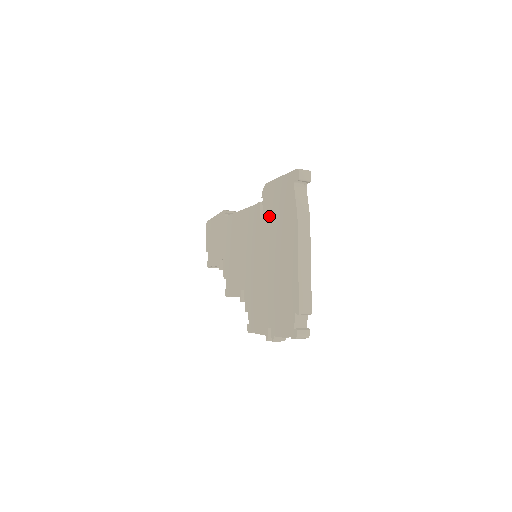
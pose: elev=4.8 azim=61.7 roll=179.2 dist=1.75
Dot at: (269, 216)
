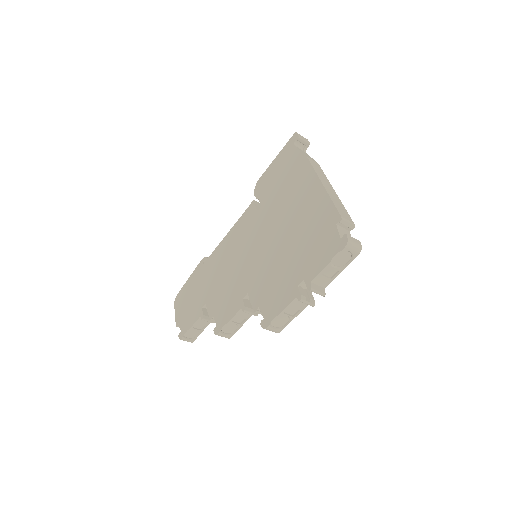
Dot at: (269, 196)
